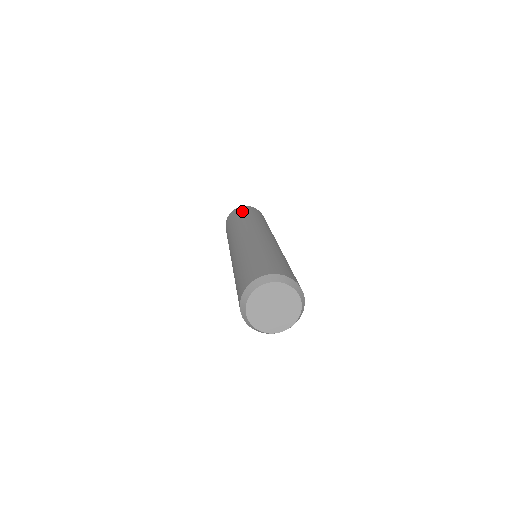
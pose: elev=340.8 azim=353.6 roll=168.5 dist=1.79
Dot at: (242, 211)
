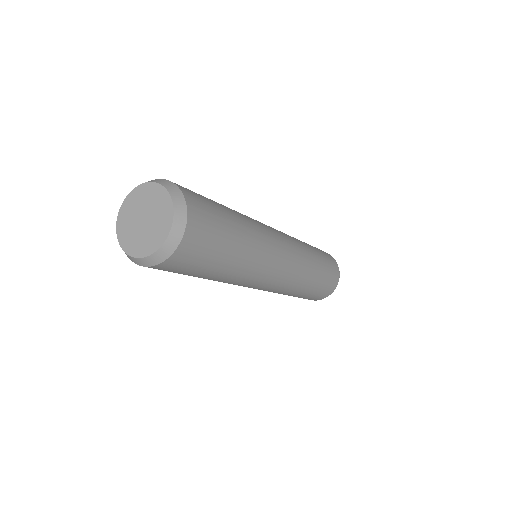
Dot at: occluded
